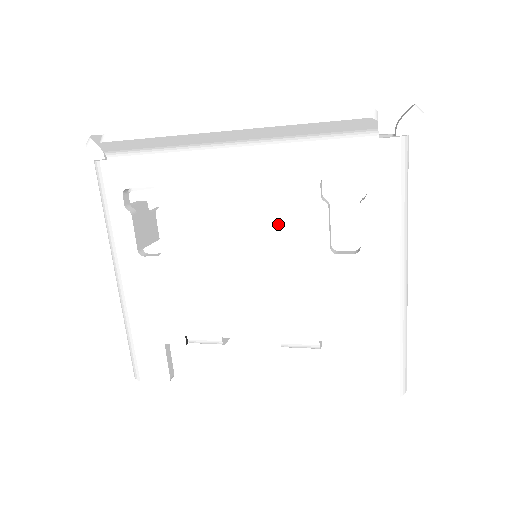
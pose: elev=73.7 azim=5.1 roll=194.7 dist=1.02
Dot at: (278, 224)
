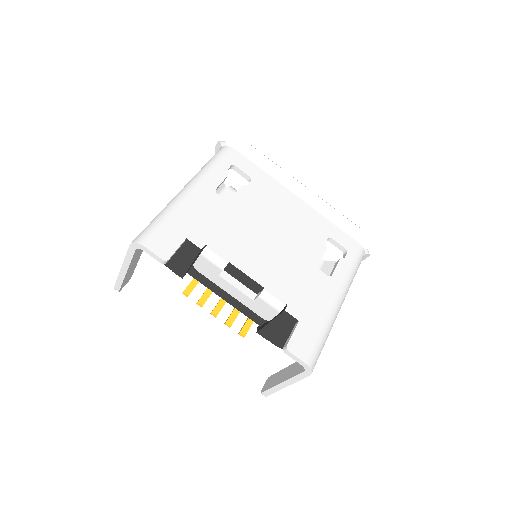
Dot at: (300, 237)
